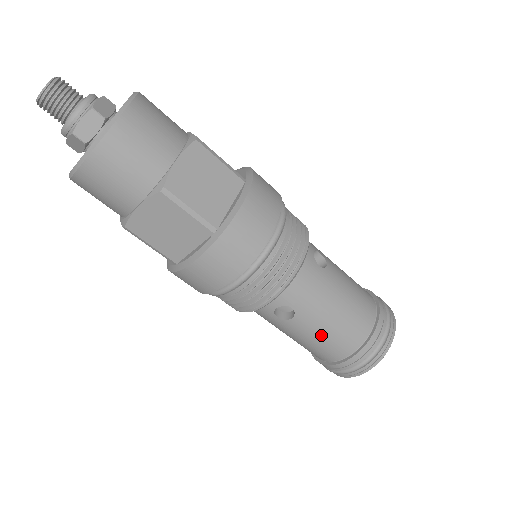
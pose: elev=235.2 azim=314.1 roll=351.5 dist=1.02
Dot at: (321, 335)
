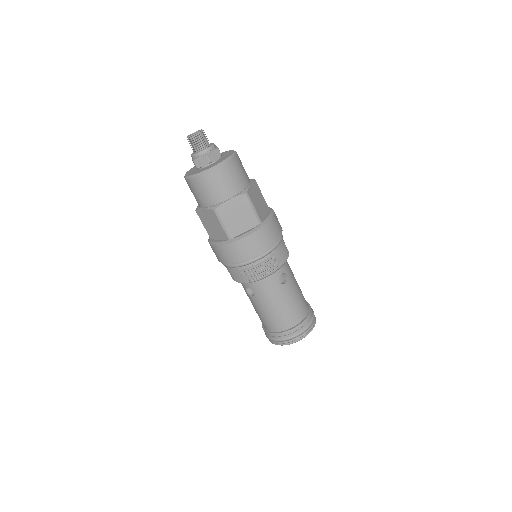
Dot at: (263, 313)
